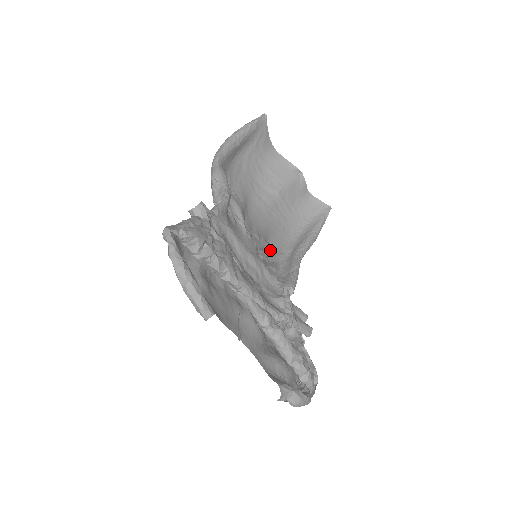
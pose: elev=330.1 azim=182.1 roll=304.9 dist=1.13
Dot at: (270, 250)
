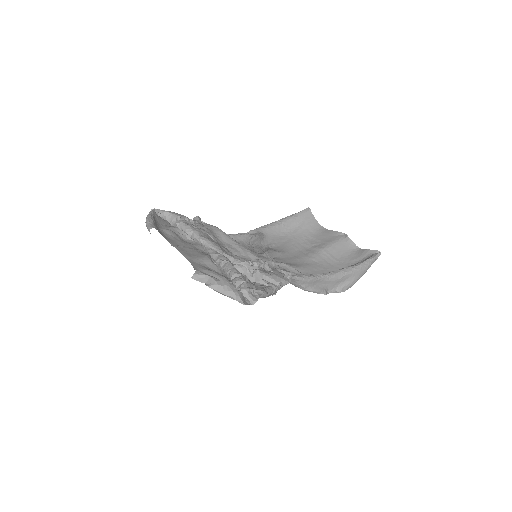
Dot at: occluded
